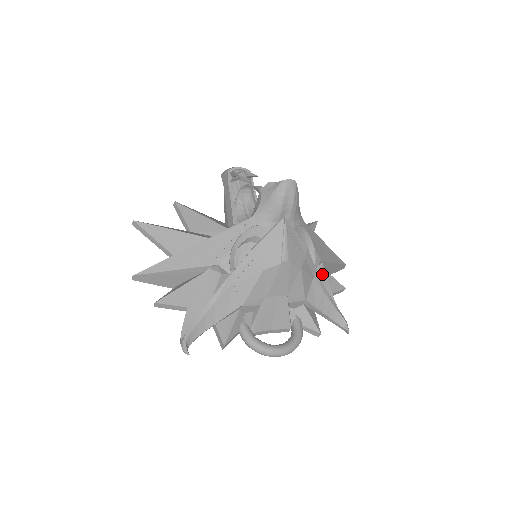
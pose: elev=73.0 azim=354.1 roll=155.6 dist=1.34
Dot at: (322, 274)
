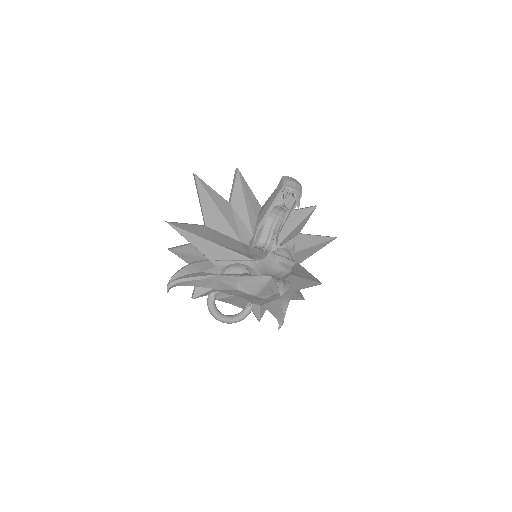
Dot at: (288, 294)
